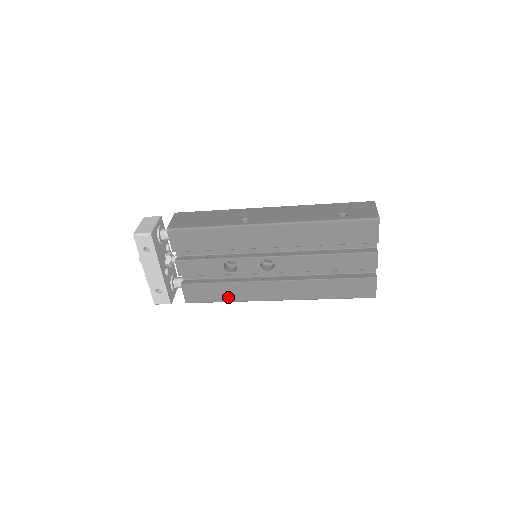
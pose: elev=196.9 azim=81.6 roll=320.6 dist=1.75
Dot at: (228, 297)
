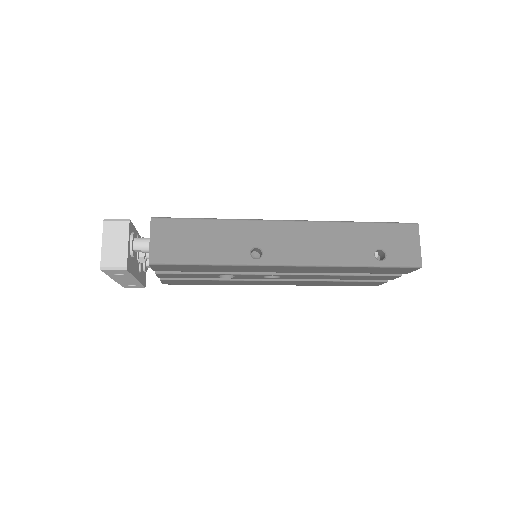
Dot at: (216, 284)
